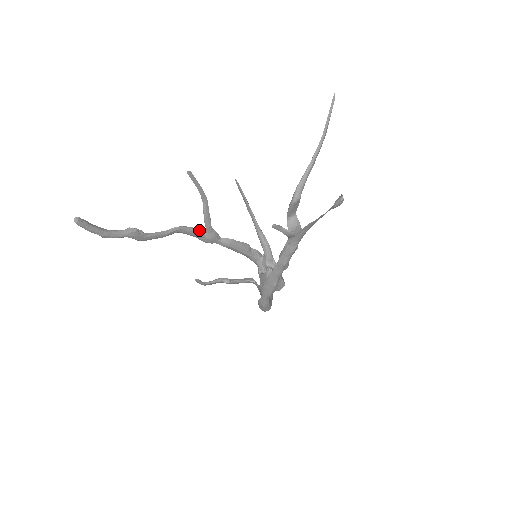
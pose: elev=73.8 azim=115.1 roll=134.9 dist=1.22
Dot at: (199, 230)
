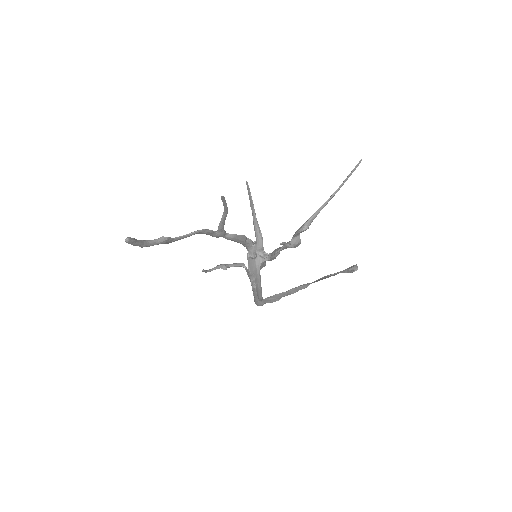
Dot at: occluded
